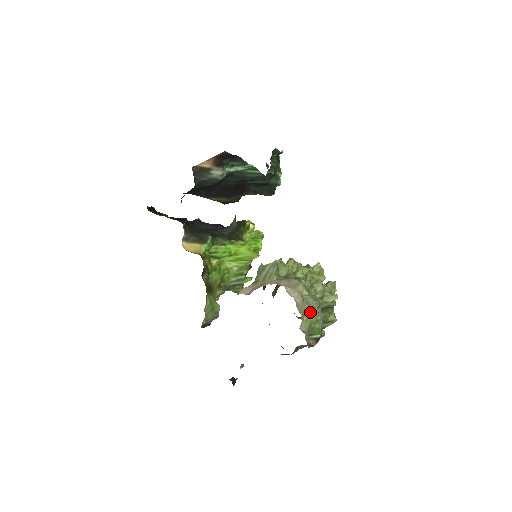
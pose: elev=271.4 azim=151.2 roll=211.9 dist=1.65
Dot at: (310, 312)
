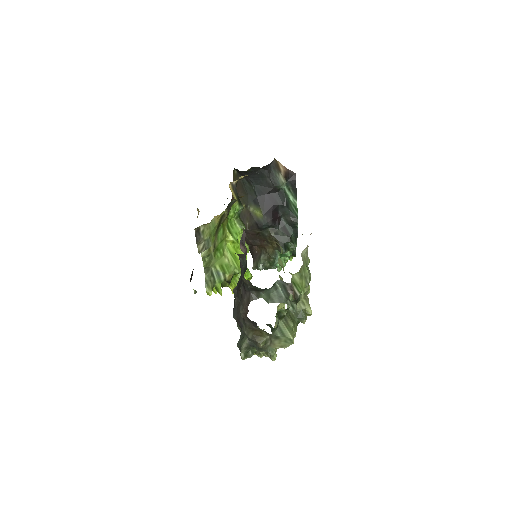
Dot at: (307, 265)
